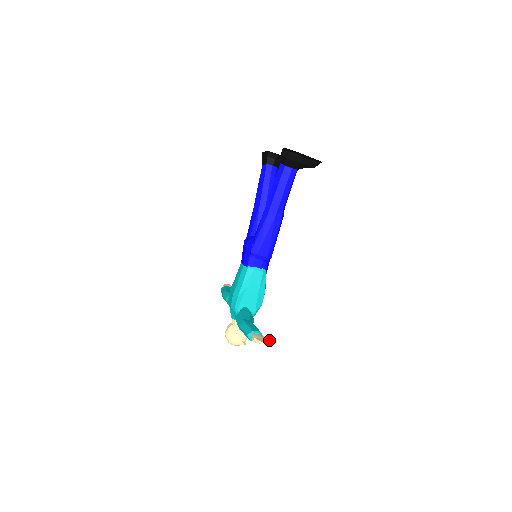
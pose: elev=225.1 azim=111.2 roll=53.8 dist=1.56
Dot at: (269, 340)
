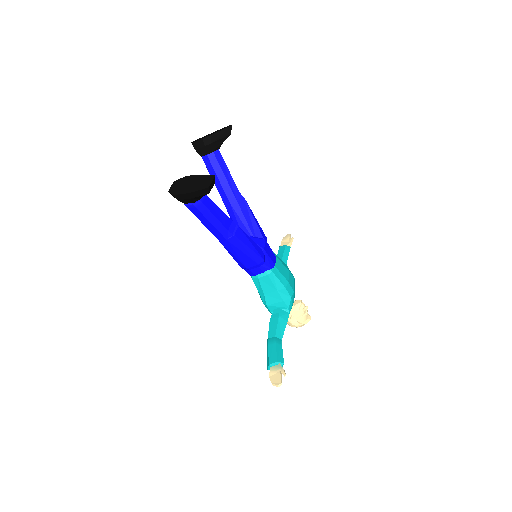
Dot at: (284, 373)
